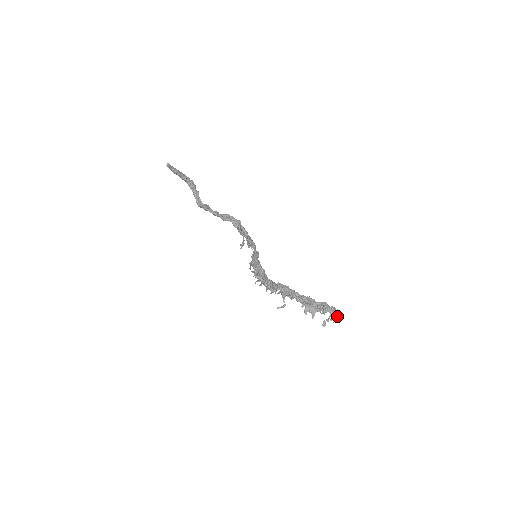
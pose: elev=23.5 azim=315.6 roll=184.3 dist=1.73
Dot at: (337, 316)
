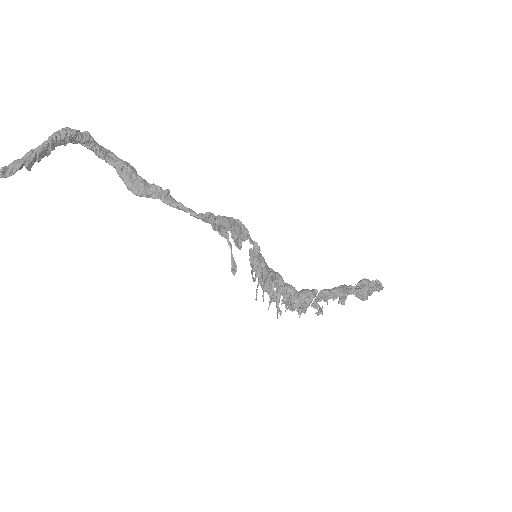
Dot at: (379, 291)
